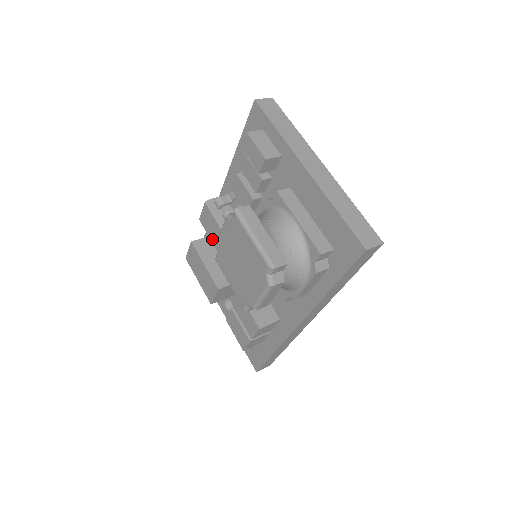
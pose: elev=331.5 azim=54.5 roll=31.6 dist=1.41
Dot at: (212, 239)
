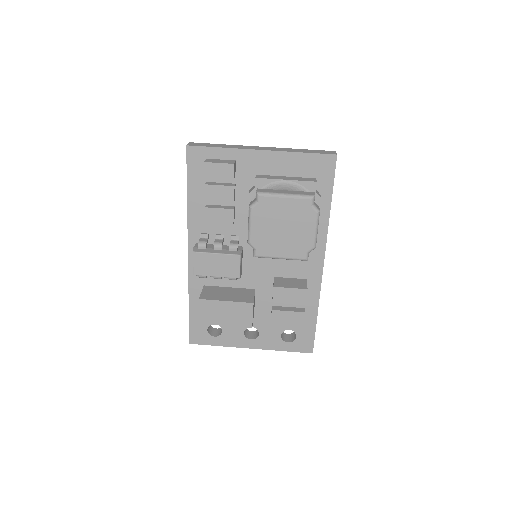
Dot at: (218, 274)
